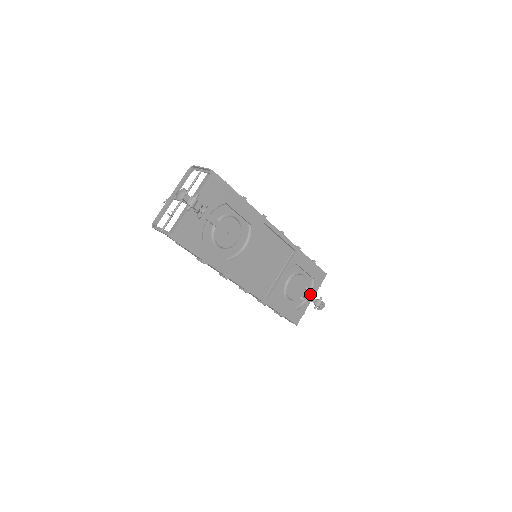
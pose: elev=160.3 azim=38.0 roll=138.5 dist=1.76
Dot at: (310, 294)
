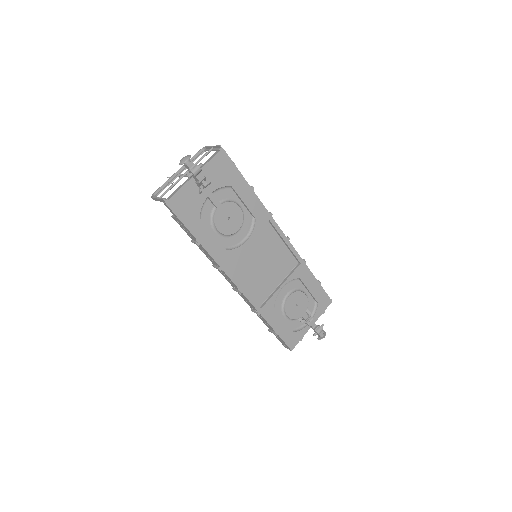
Dot at: (311, 317)
